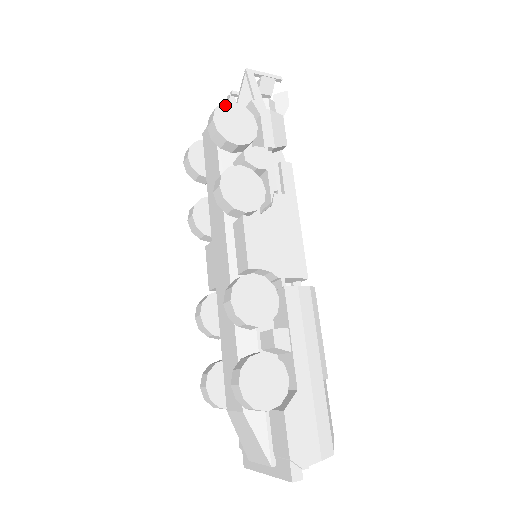
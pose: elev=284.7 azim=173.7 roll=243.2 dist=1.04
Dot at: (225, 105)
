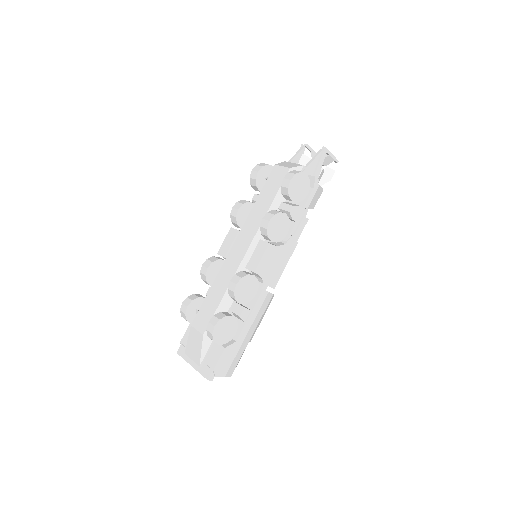
Dot at: (301, 174)
